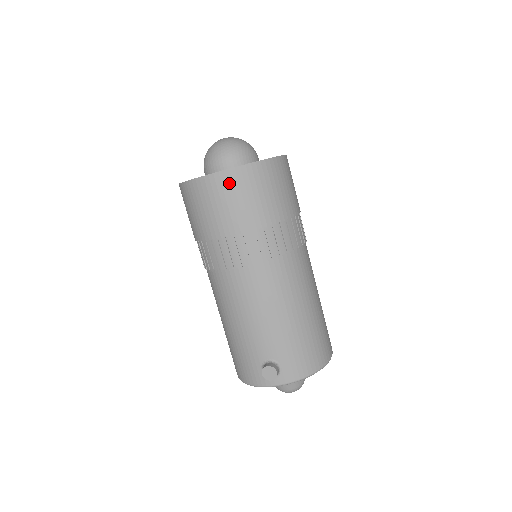
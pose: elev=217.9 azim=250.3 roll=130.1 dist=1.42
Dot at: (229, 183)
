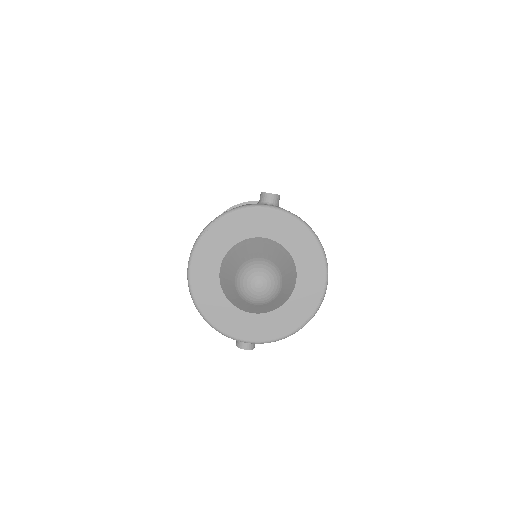
Dot at: occluded
